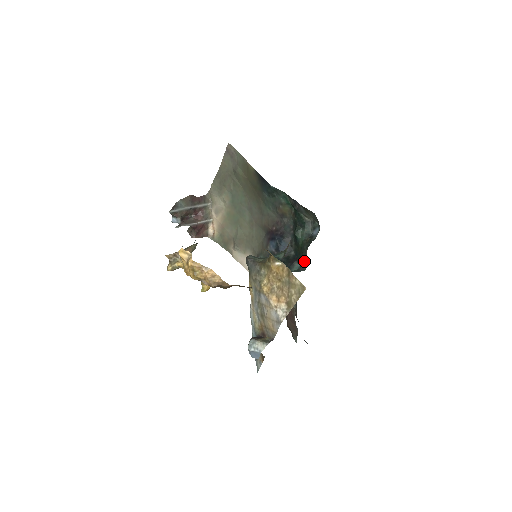
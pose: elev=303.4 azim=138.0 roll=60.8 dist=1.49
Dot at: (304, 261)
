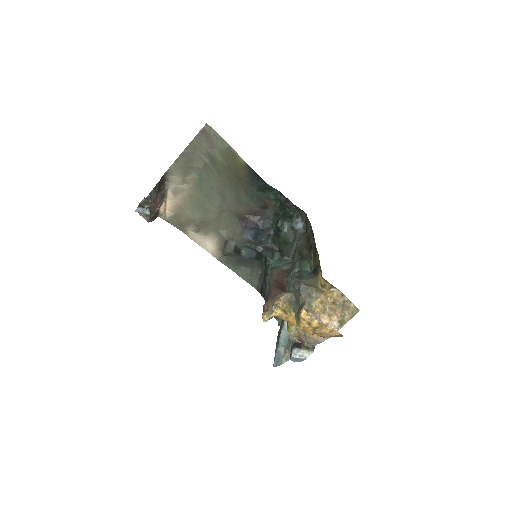
Dot at: (290, 253)
